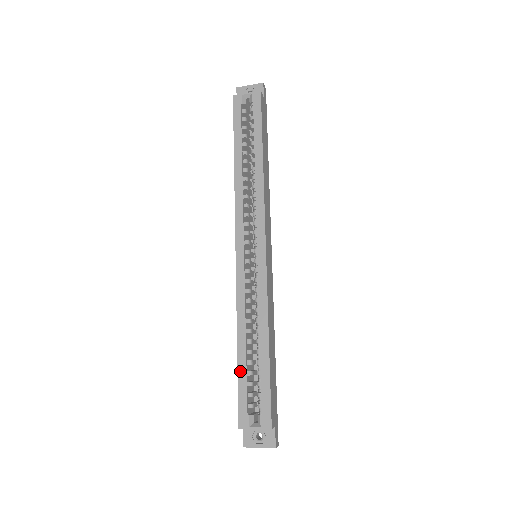
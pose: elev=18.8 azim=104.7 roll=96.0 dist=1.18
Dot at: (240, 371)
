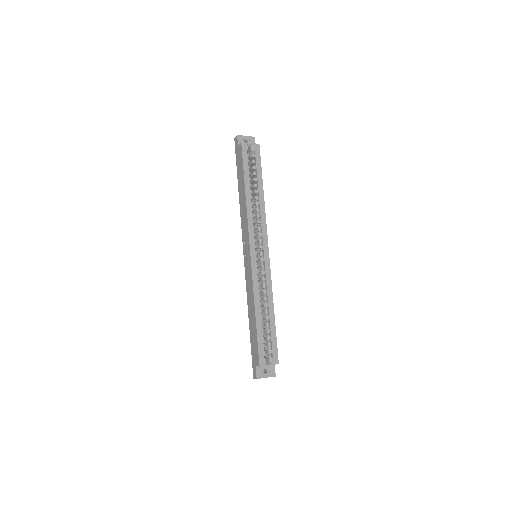
Dot at: (258, 331)
